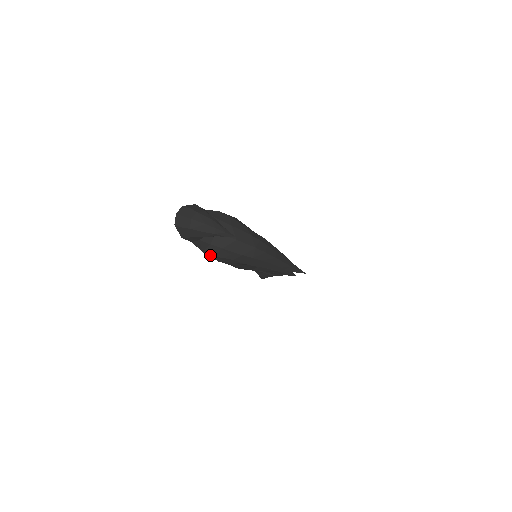
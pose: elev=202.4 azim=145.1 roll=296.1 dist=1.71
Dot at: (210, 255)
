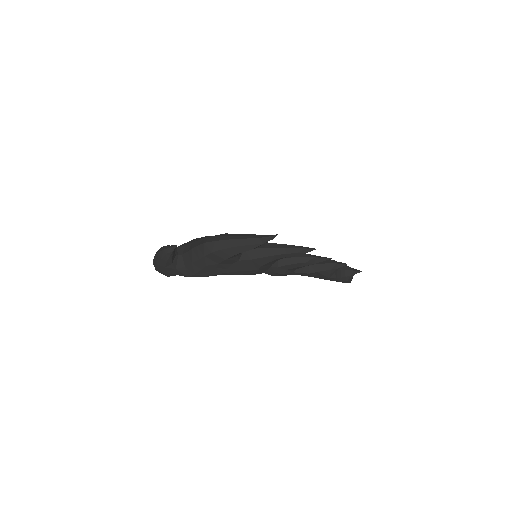
Dot at: (194, 275)
